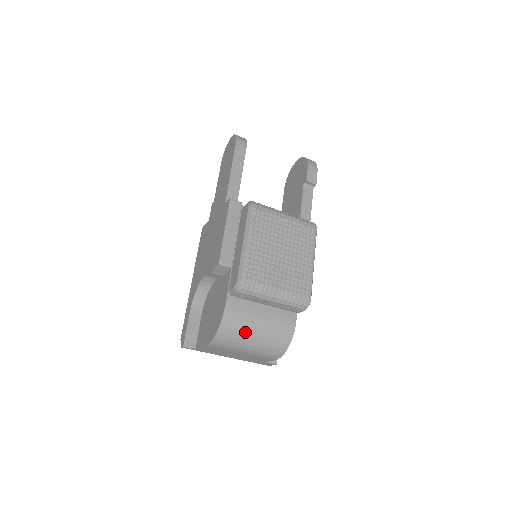
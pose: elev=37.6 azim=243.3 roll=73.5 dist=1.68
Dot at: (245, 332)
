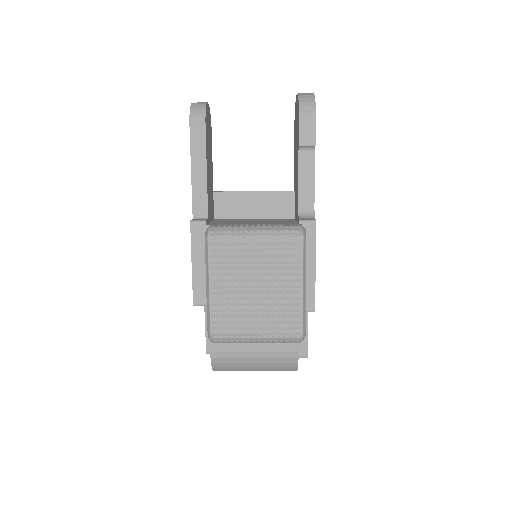
Dot at: (241, 366)
